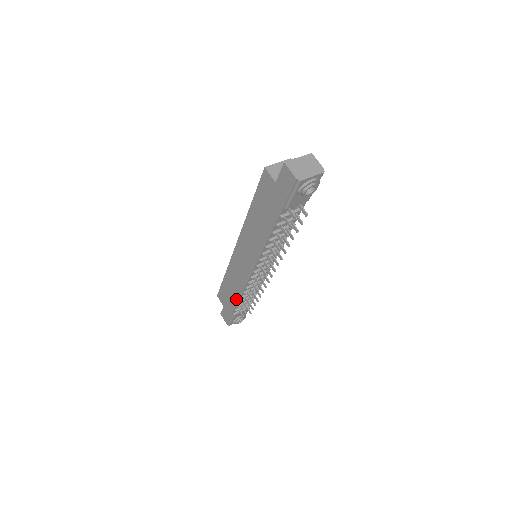
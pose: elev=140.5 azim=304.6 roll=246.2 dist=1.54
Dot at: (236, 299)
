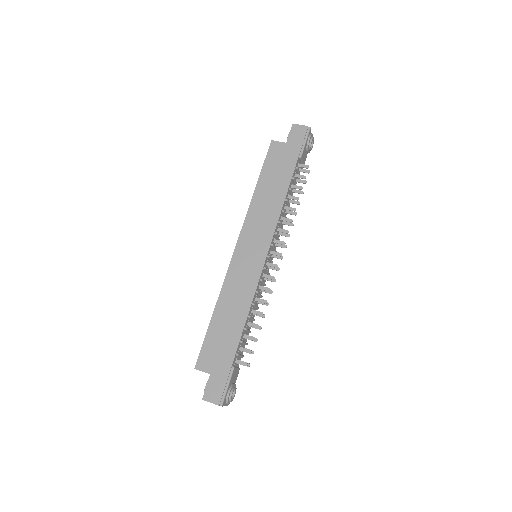
Dot at: (240, 327)
